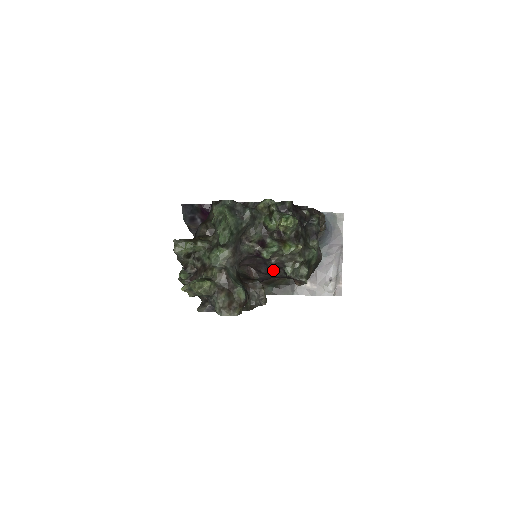
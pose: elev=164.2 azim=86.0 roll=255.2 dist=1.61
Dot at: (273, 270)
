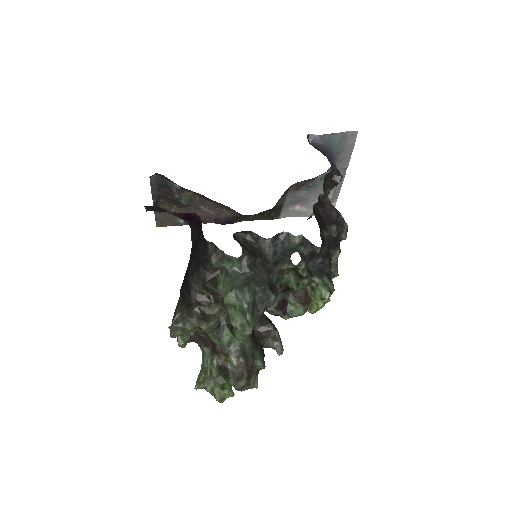
Dot at: occluded
